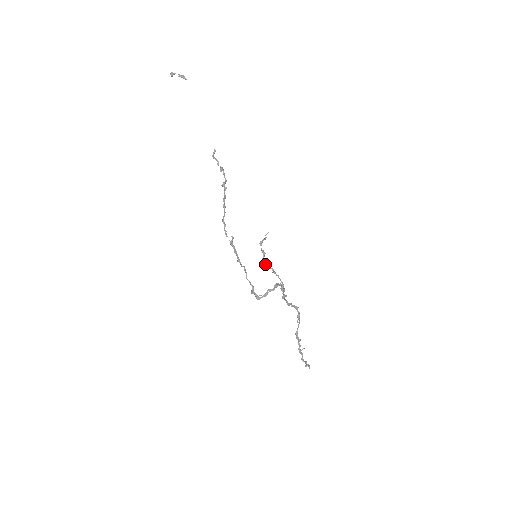
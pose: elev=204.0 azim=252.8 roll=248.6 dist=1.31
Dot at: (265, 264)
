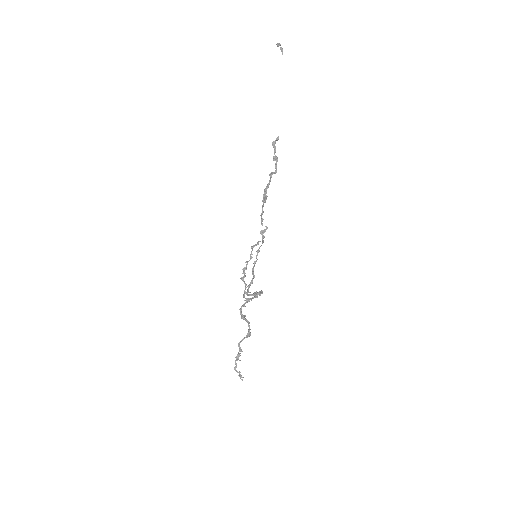
Dot at: (244, 268)
